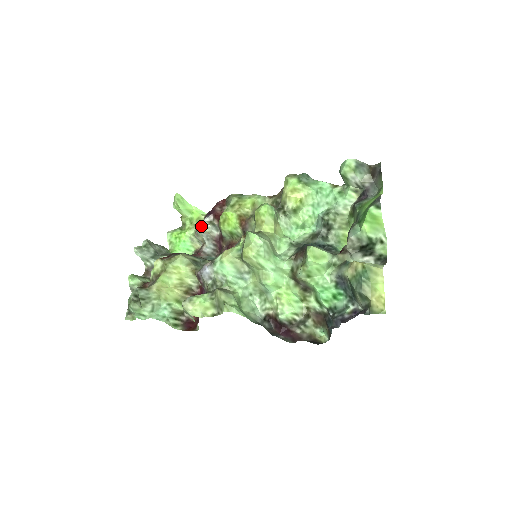
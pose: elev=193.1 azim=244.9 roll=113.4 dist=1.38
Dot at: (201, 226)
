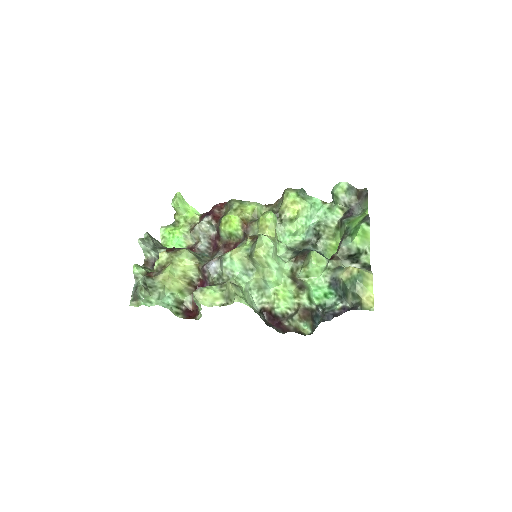
Dot at: (200, 225)
